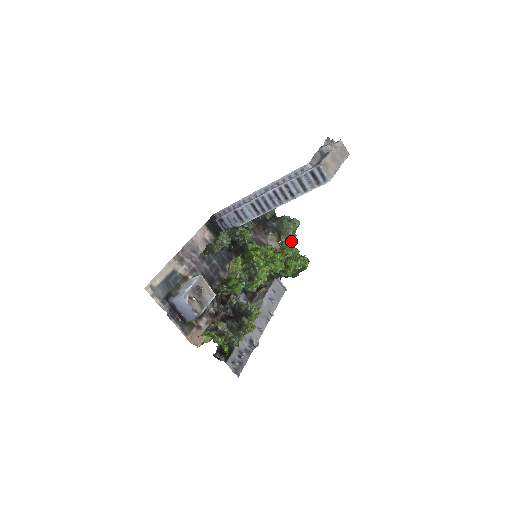
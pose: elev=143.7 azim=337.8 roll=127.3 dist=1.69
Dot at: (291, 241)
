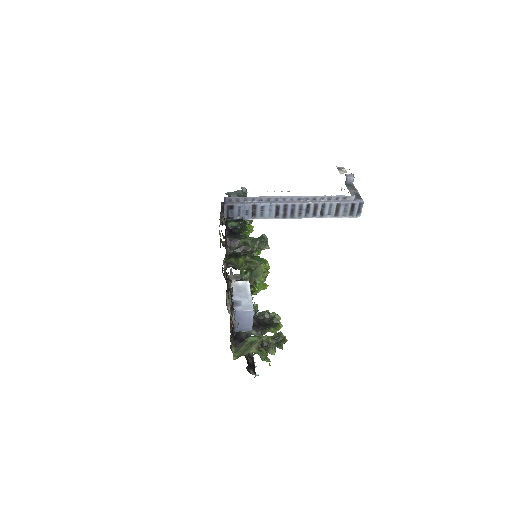
Dot at: occluded
